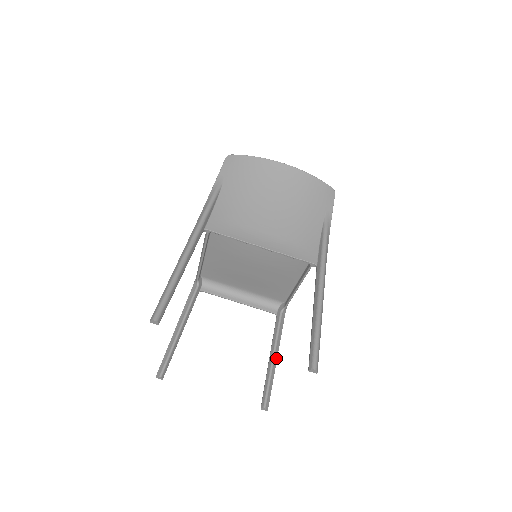
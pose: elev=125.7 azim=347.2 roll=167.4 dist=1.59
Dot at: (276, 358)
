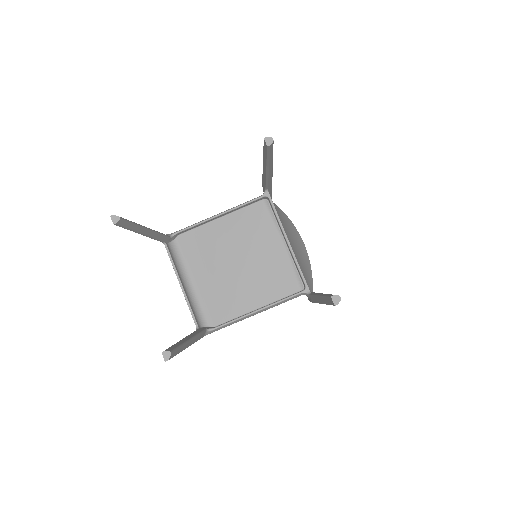
Dot at: (189, 345)
